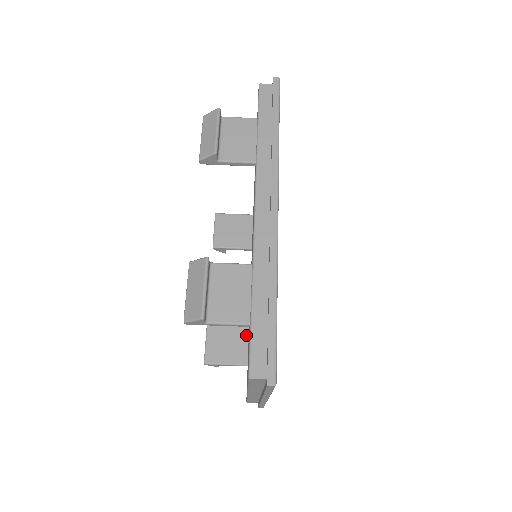
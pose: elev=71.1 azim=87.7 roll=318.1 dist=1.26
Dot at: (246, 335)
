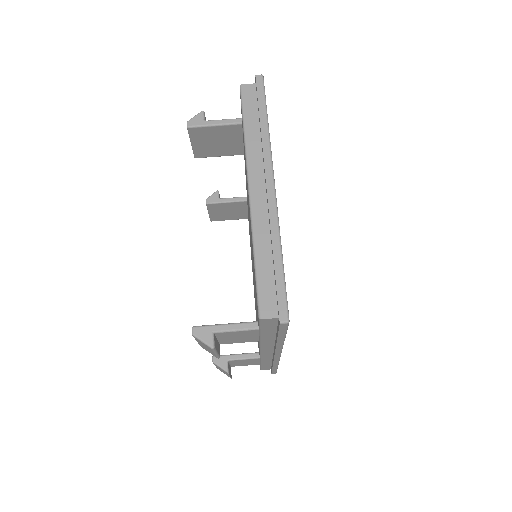
Dot at: occluded
